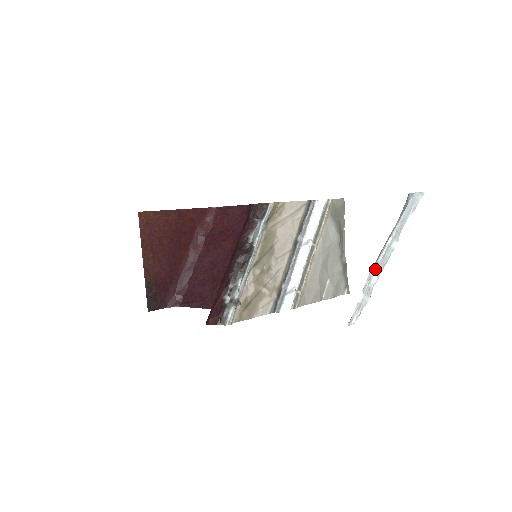
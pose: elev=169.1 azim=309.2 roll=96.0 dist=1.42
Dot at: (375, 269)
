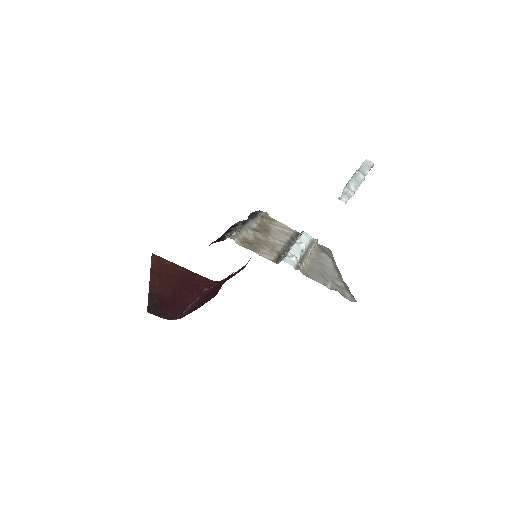
Dot at: (351, 182)
